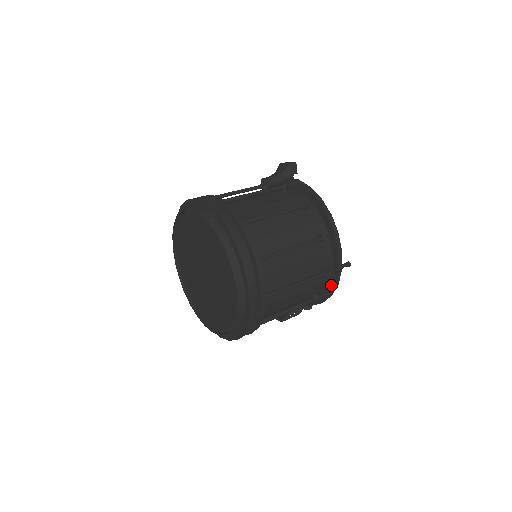
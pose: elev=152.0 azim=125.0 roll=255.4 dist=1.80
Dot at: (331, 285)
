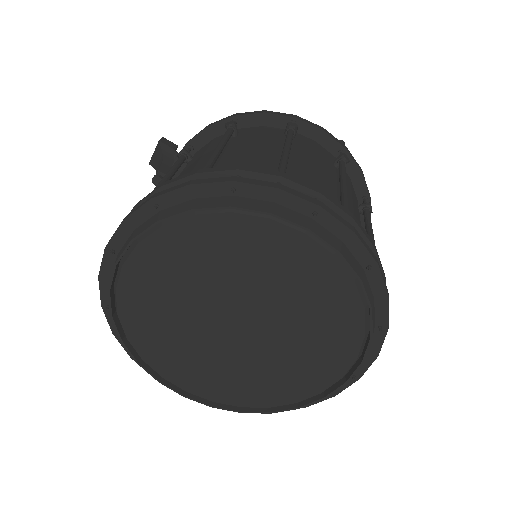
Dot at: (357, 180)
